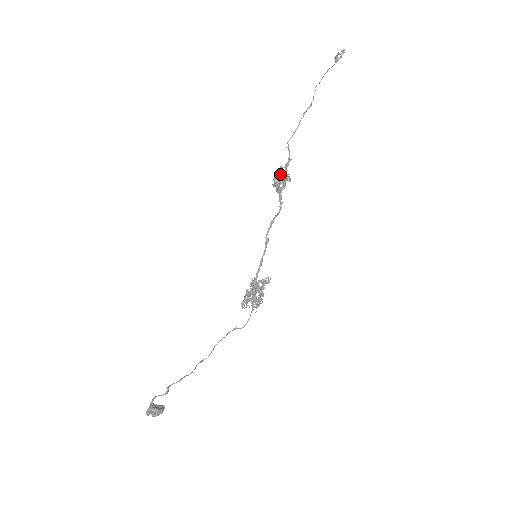
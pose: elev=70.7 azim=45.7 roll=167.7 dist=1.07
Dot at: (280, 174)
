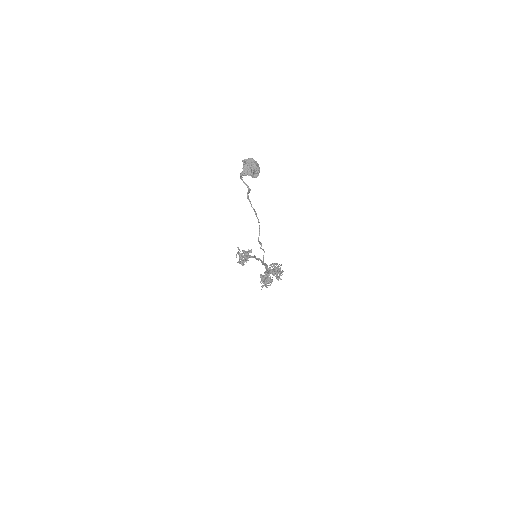
Dot at: (242, 255)
